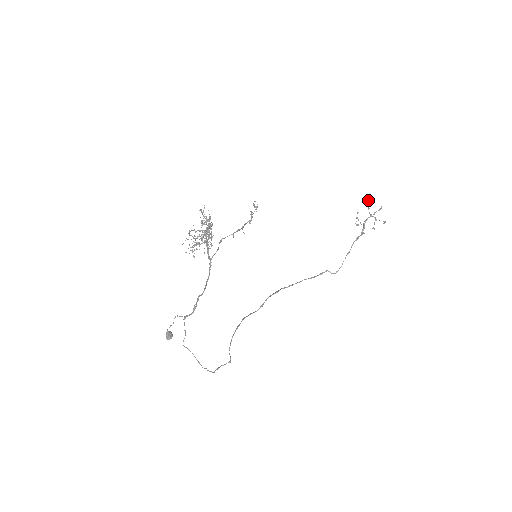
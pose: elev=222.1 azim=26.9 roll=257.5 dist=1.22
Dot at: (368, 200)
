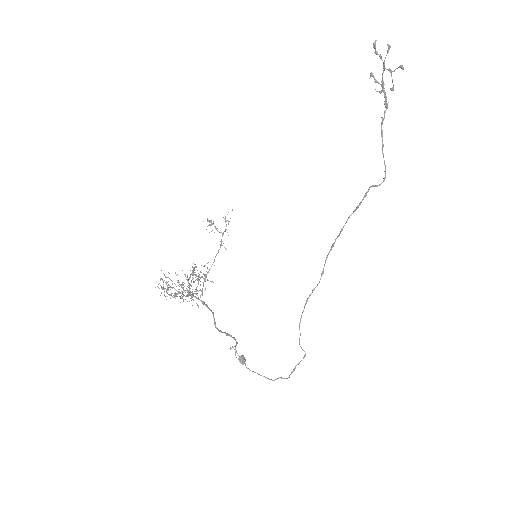
Dot at: occluded
